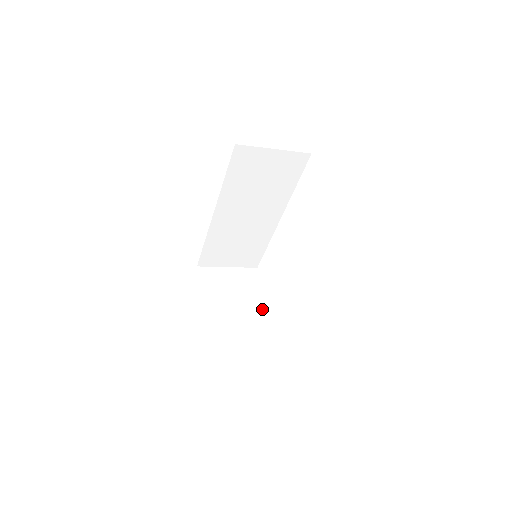
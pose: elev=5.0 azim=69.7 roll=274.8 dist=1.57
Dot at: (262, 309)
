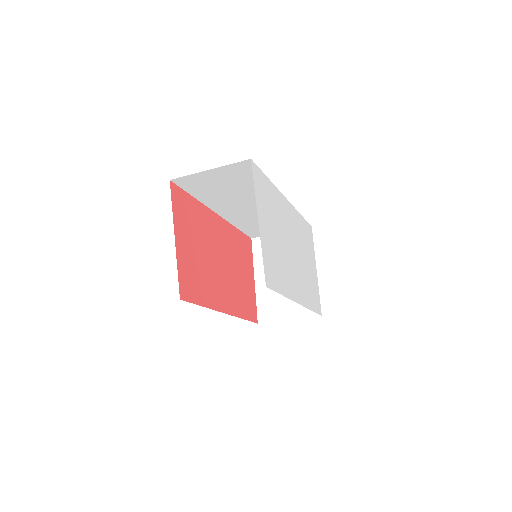
Dot at: occluded
